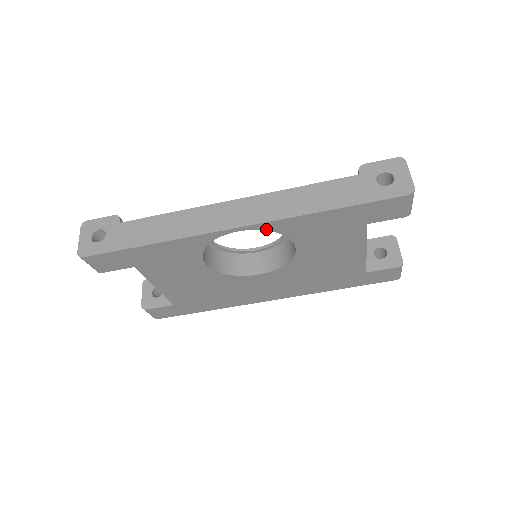
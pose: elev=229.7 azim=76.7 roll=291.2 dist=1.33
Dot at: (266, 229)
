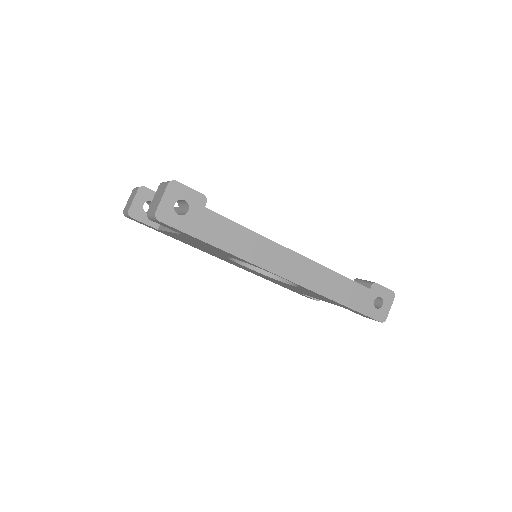
Dot at: (298, 285)
